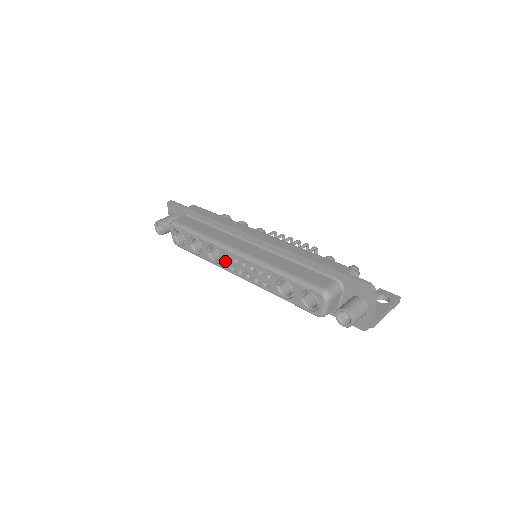
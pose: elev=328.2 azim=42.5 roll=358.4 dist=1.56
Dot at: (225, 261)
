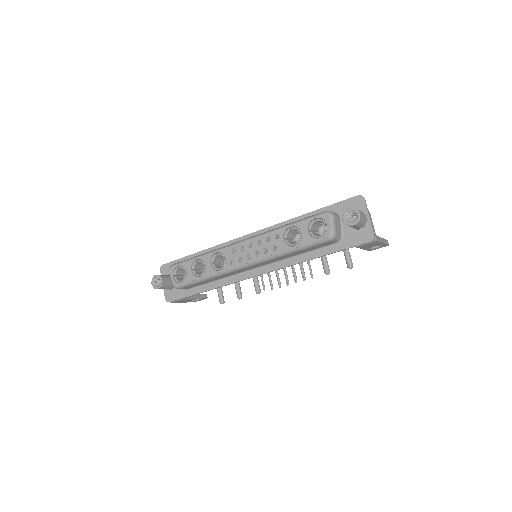
Dot at: (231, 258)
